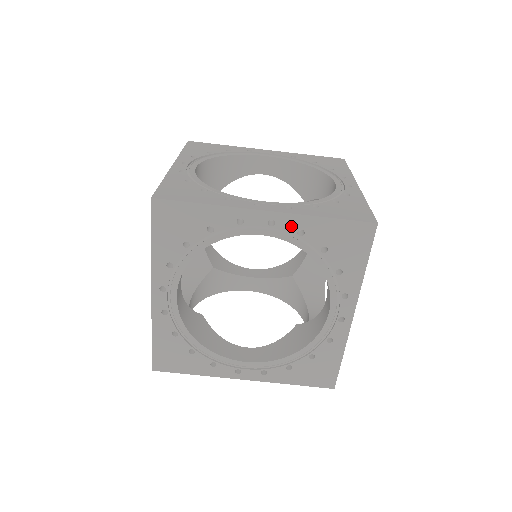
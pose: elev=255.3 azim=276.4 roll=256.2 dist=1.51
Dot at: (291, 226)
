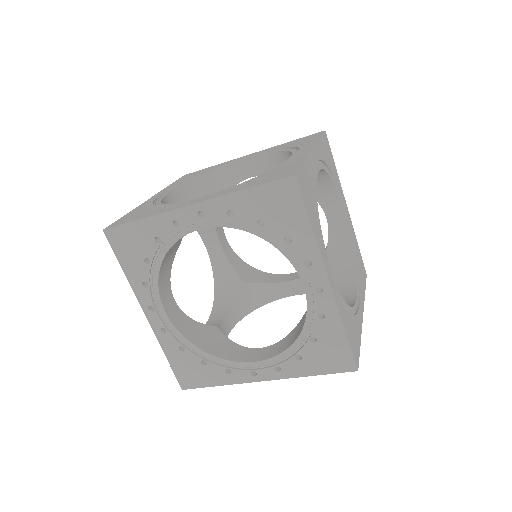
Dot at: occluded
